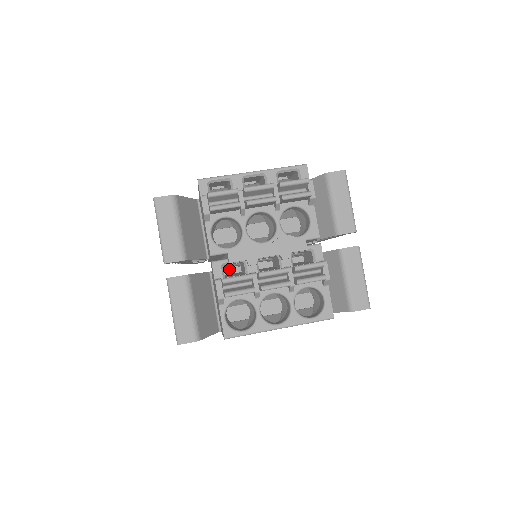
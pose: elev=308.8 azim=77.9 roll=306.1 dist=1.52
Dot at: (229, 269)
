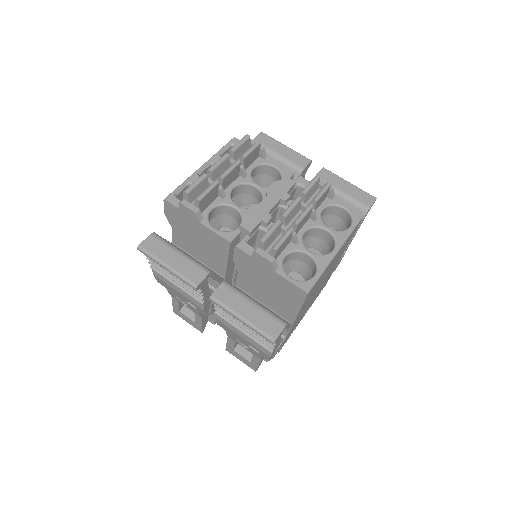
Dot at: occluded
